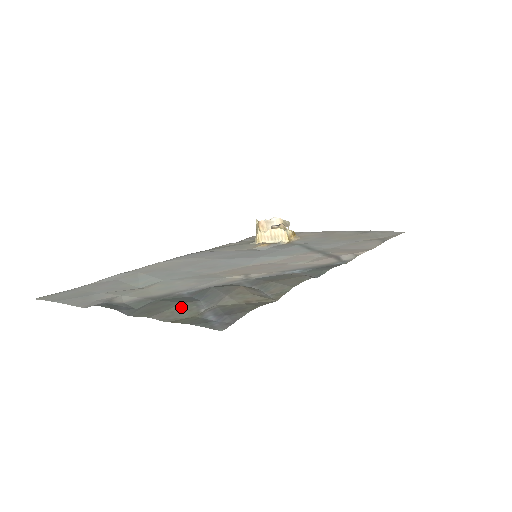
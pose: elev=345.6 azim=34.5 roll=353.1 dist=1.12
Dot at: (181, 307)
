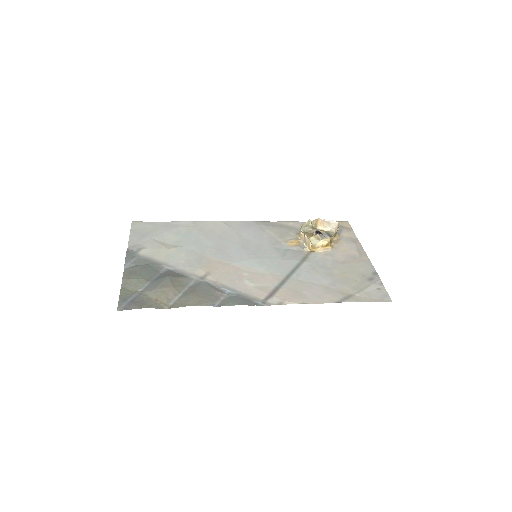
Dot at: (138, 281)
